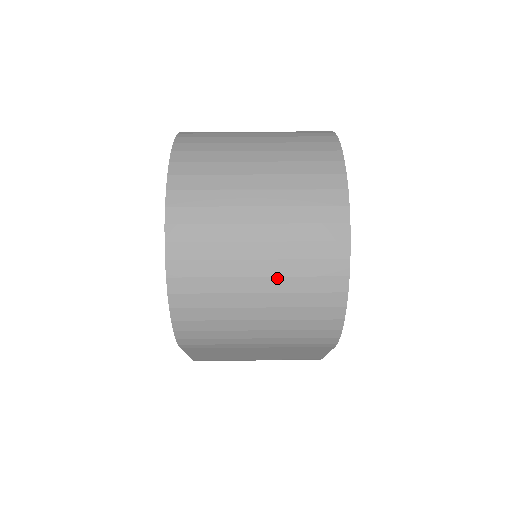
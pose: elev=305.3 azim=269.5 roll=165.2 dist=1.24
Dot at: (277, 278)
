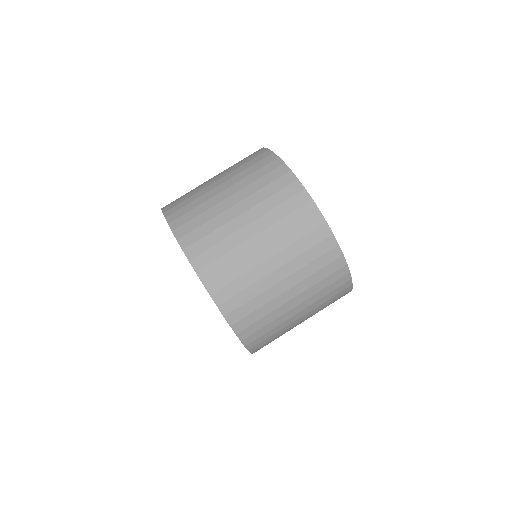
Dot at: (300, 283)
